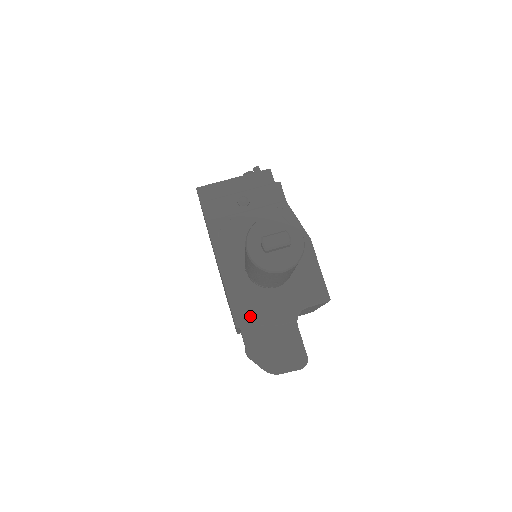
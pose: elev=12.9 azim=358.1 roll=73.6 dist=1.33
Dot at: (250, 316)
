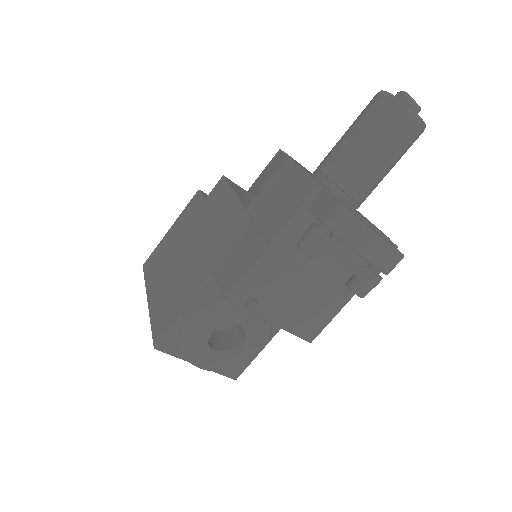
Dot at: (330, 192)
